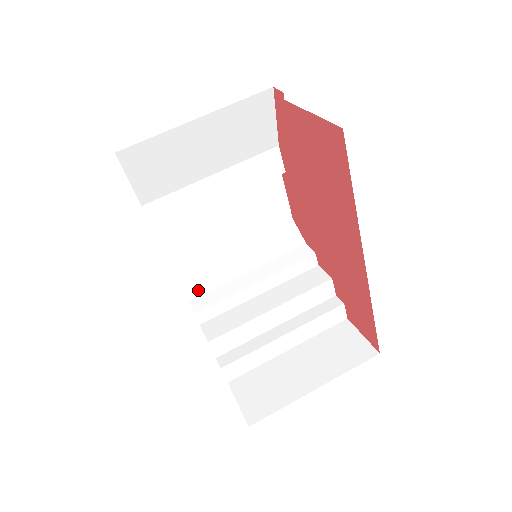
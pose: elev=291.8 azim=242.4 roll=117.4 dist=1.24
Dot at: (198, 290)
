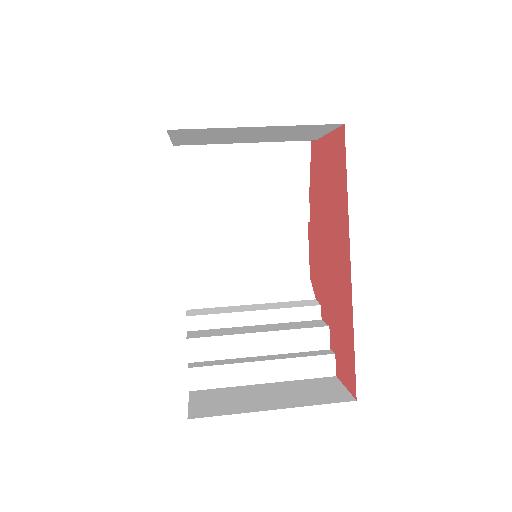
Dot at: (200, 304)
